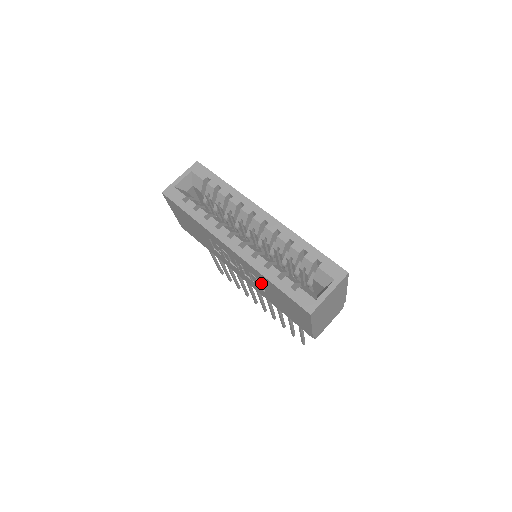
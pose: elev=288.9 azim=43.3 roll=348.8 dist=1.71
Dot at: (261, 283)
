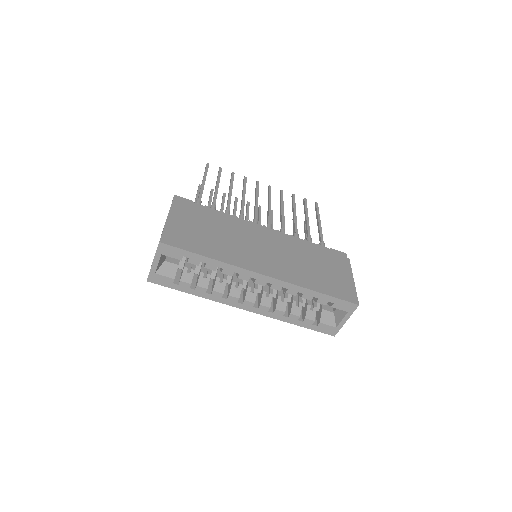
Dot at: occluded
